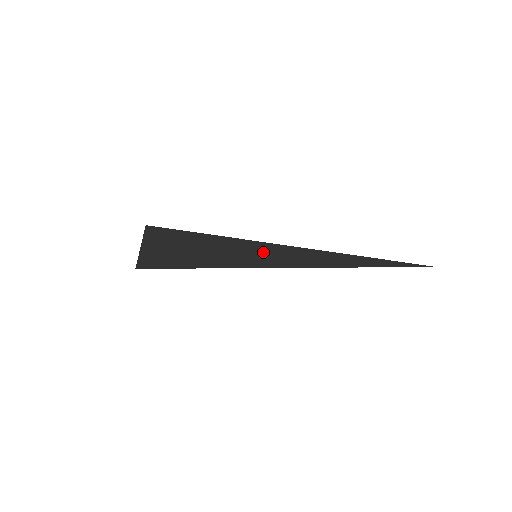
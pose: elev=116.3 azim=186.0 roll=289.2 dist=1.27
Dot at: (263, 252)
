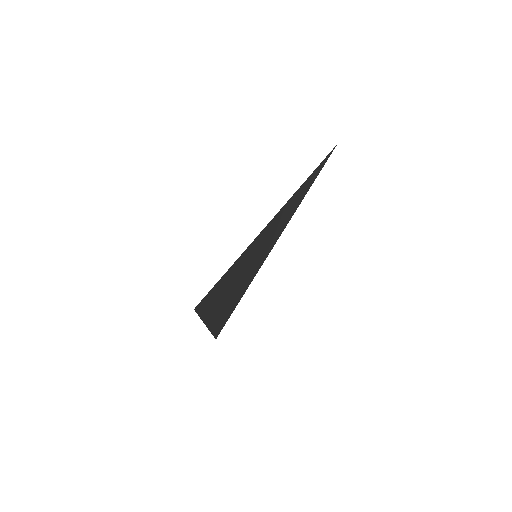
Dot at: (256, 250)
